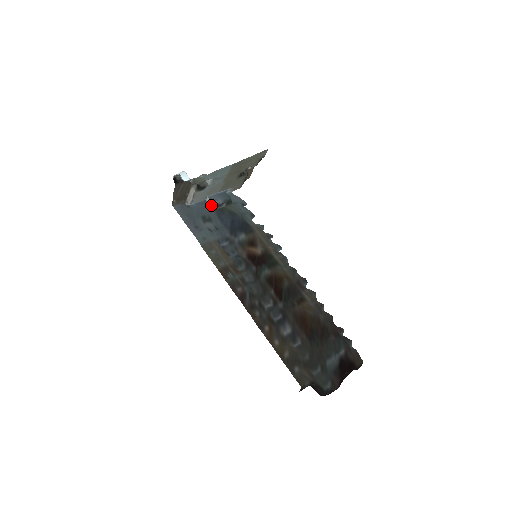
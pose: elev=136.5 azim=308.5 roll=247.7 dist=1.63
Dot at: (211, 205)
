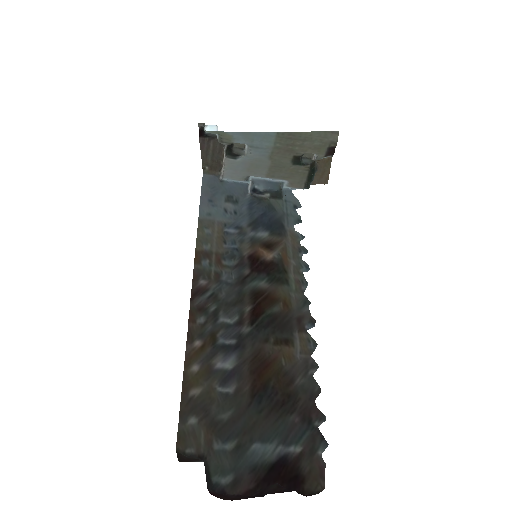
Dot at: (250, 189)
